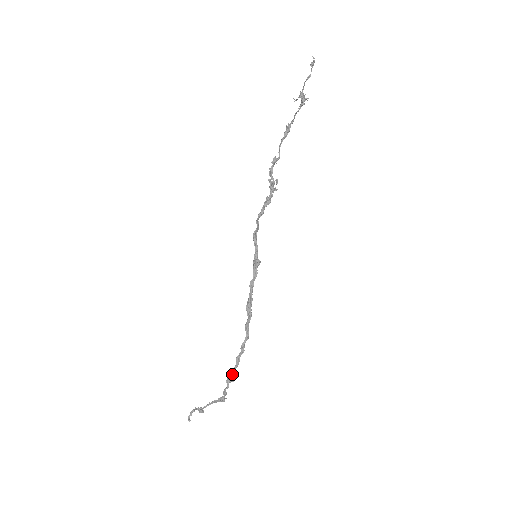
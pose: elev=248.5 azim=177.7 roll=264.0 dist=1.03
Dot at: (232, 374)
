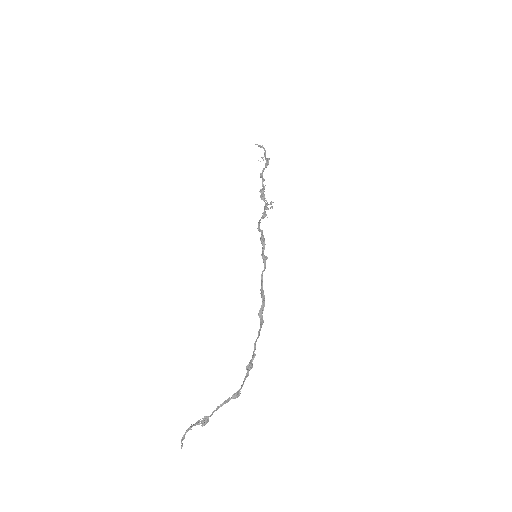
Dot at: (252, 360)
